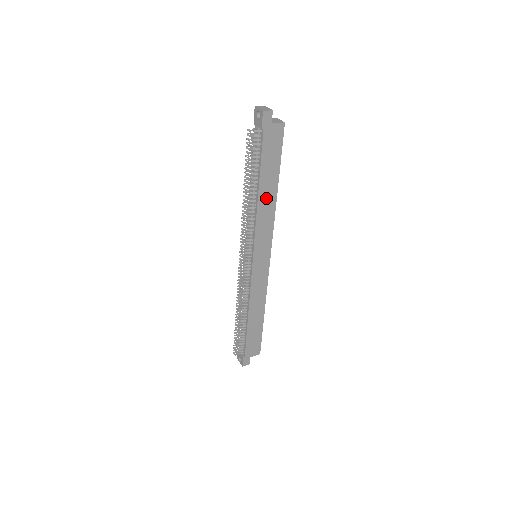
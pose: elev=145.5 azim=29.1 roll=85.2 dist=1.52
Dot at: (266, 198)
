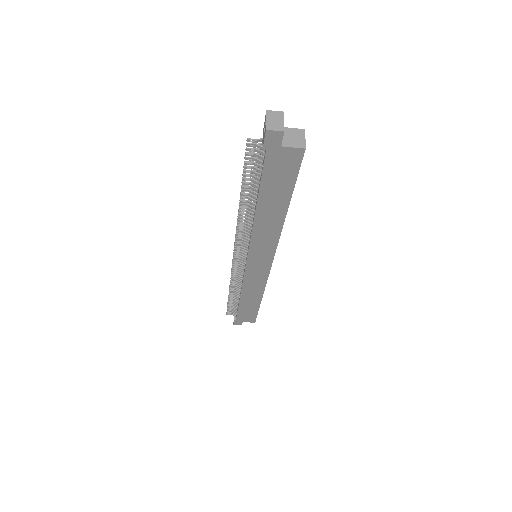
Dot at: (268, 217)
